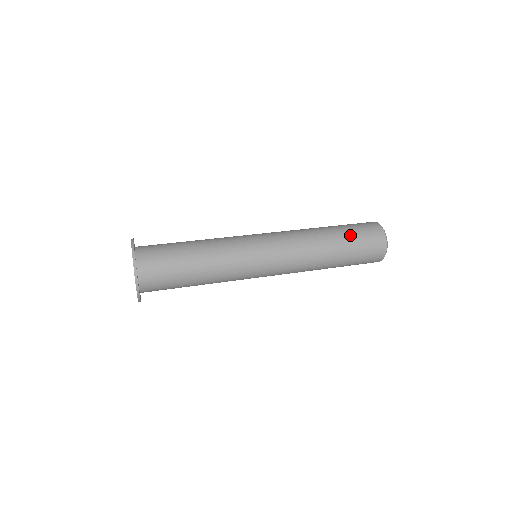
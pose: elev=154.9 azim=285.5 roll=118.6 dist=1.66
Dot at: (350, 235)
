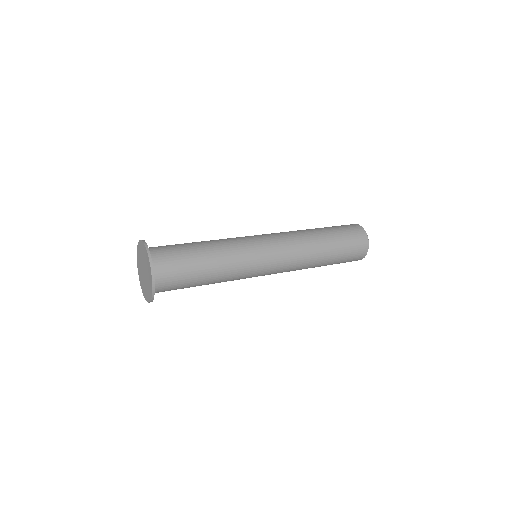
Dot at: (340, 239)
